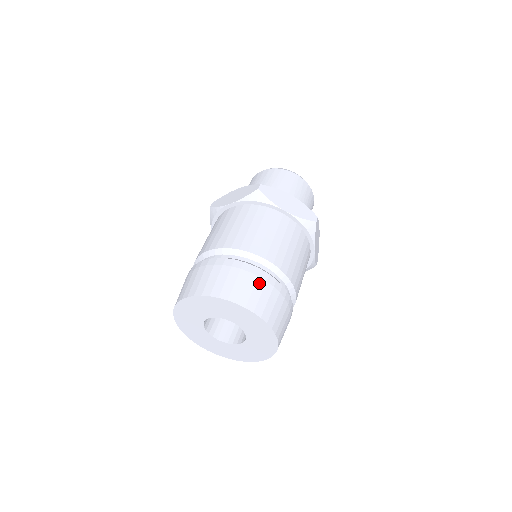
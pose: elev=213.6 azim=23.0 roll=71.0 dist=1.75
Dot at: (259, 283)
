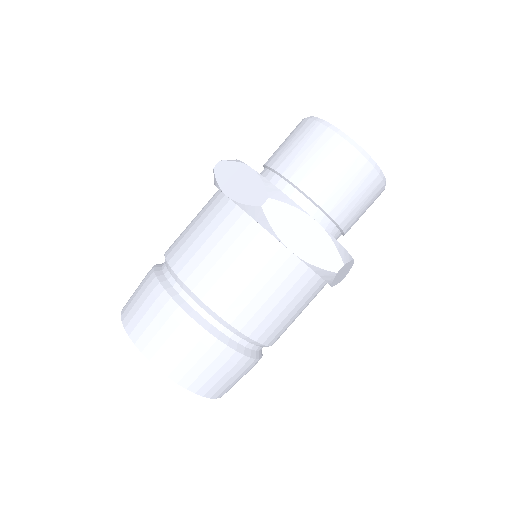
Dot at: (149, 300)
